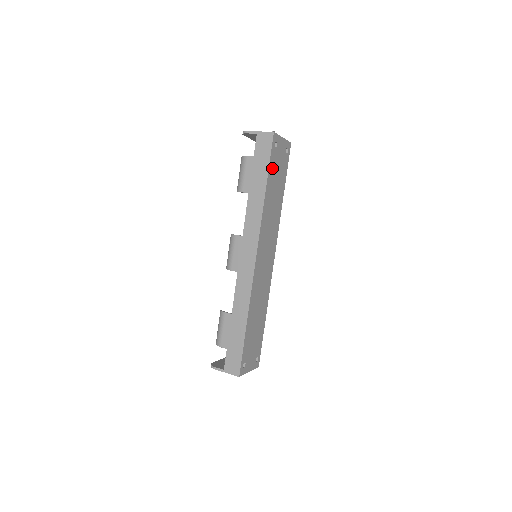
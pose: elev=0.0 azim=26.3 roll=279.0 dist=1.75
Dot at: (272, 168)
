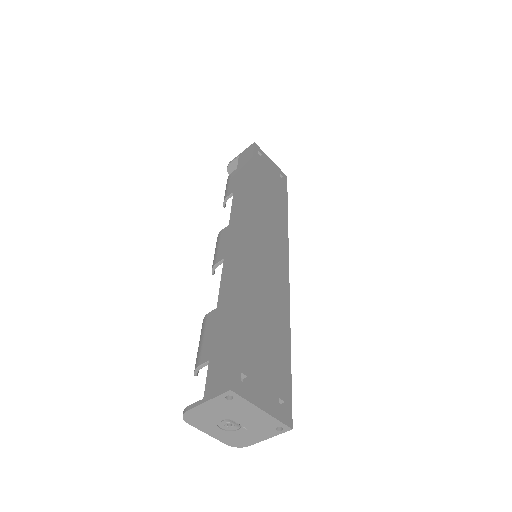
Dot at: (259, 168)
